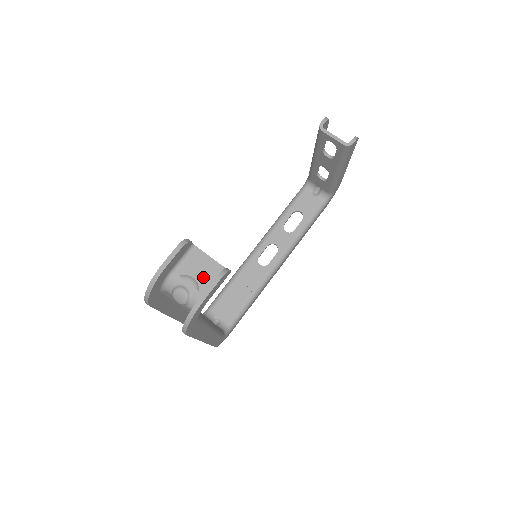
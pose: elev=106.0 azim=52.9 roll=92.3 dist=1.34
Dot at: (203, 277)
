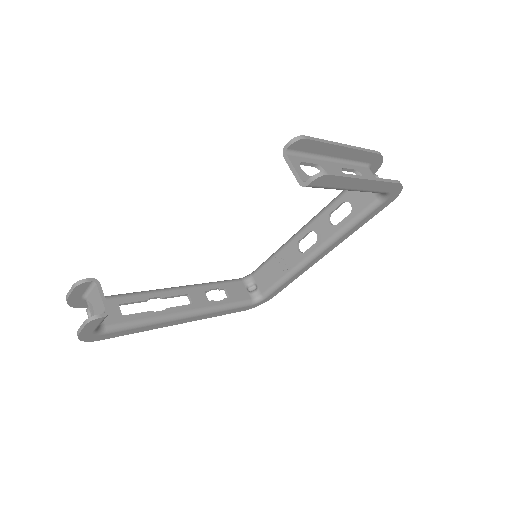
Dot at: (96, 310)
